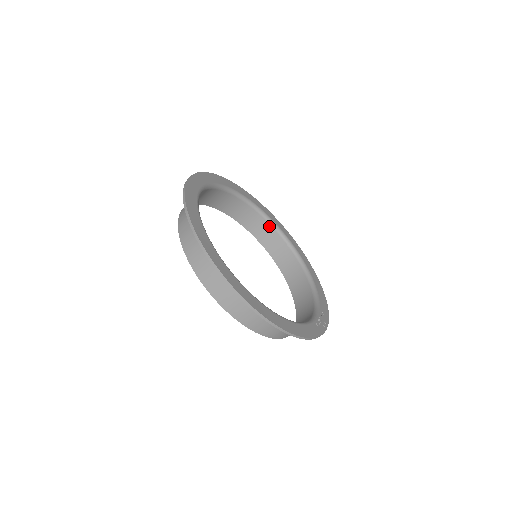
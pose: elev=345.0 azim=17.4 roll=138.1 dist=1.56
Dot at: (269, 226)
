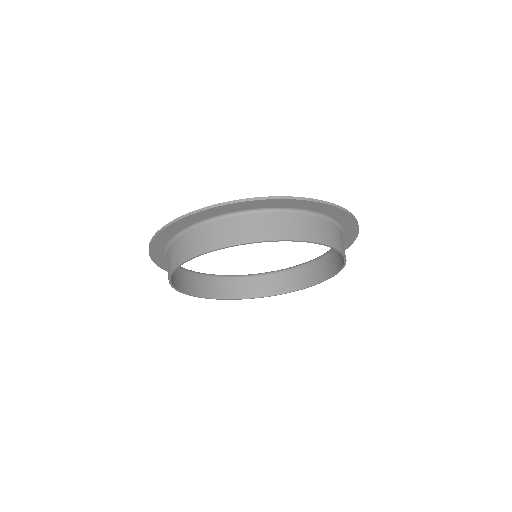
Dot at: (236, 280)
